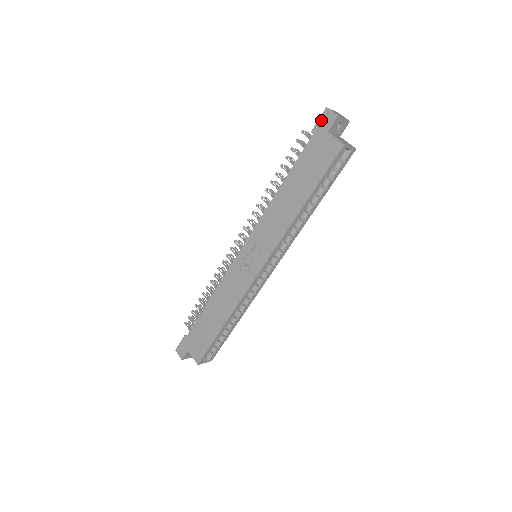
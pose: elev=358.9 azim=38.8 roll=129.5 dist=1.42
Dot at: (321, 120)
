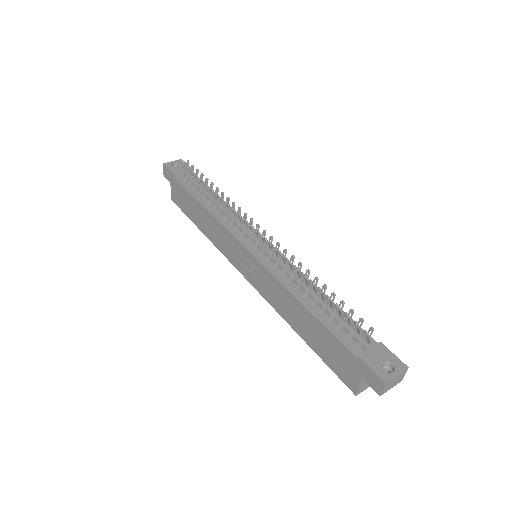
Dot at: (372, 373)
